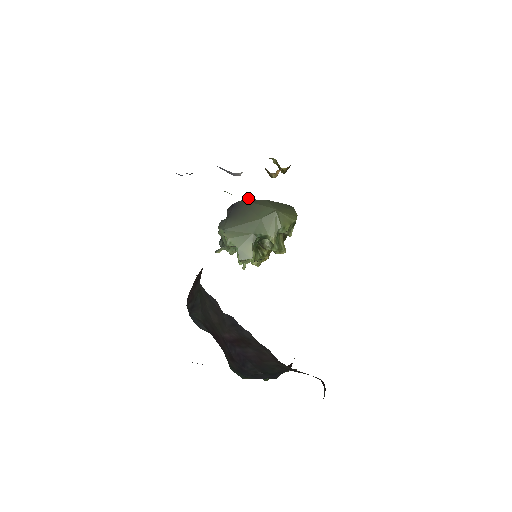
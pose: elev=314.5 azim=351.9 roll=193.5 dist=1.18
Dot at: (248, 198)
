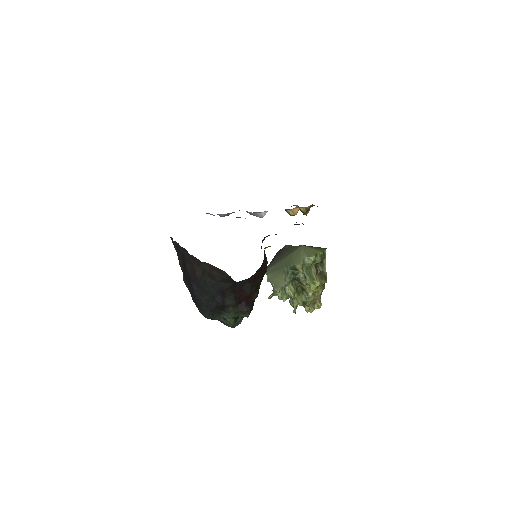
Dot at: (287, 245)
